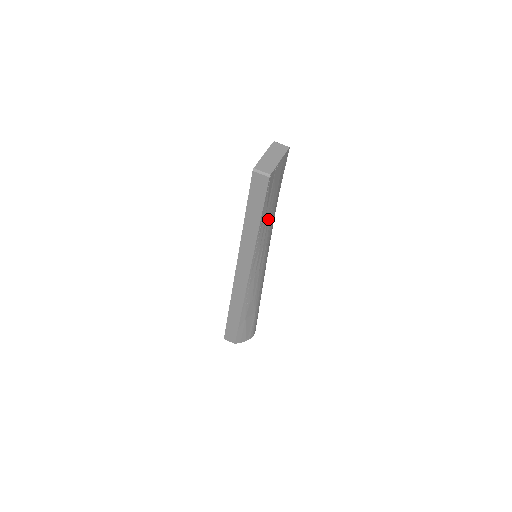
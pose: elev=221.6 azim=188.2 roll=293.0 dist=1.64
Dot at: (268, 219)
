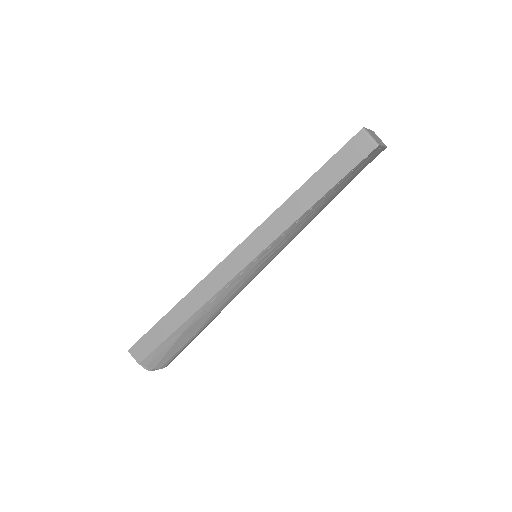
Dot at: (318, 209)
